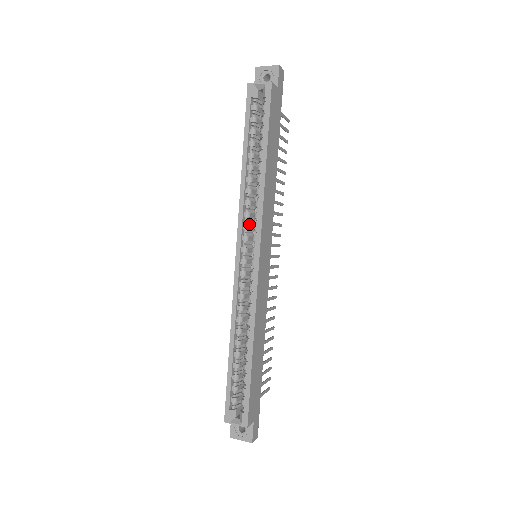
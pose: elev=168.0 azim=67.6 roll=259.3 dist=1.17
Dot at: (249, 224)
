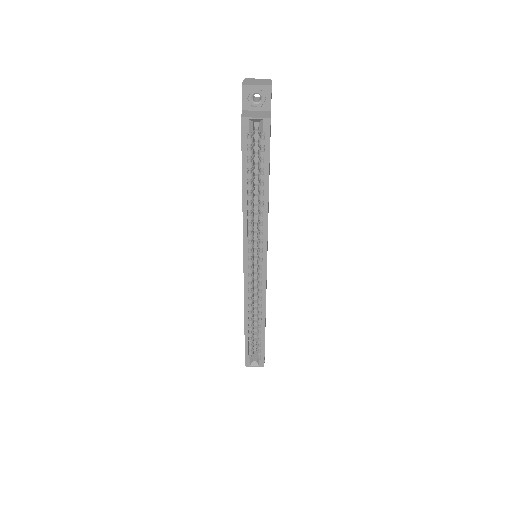
Dot at: (253, 242)
